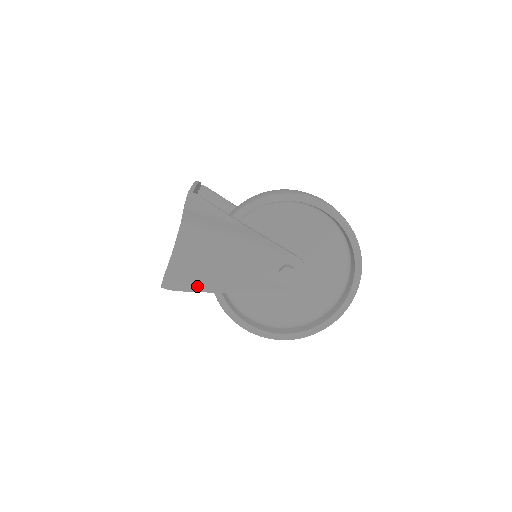
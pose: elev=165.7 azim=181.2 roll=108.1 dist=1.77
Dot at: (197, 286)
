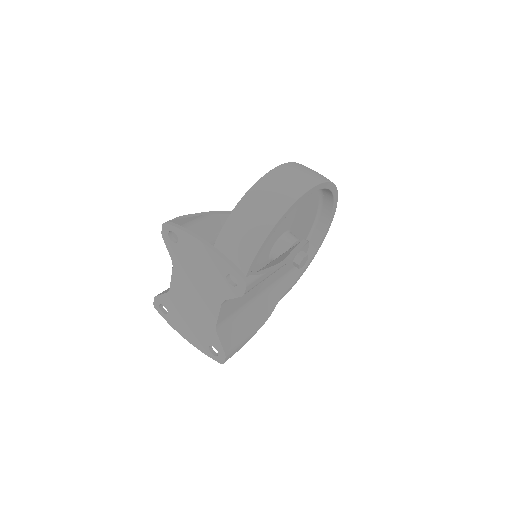
Dot at: (250, 335)
